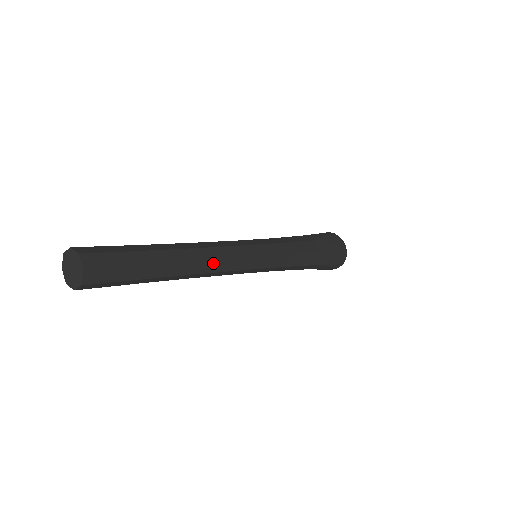
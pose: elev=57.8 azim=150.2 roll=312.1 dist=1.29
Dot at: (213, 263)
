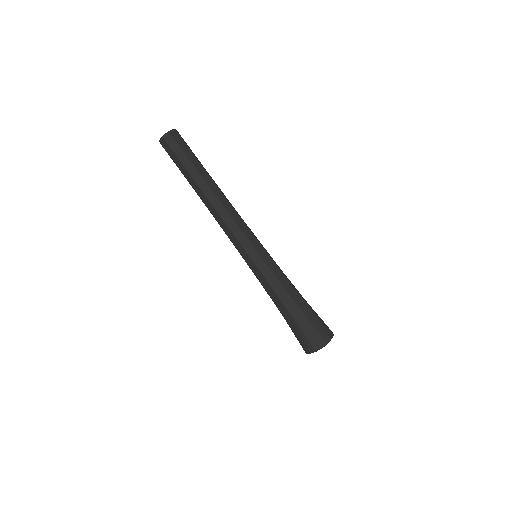
Dot at: (229, 205)
